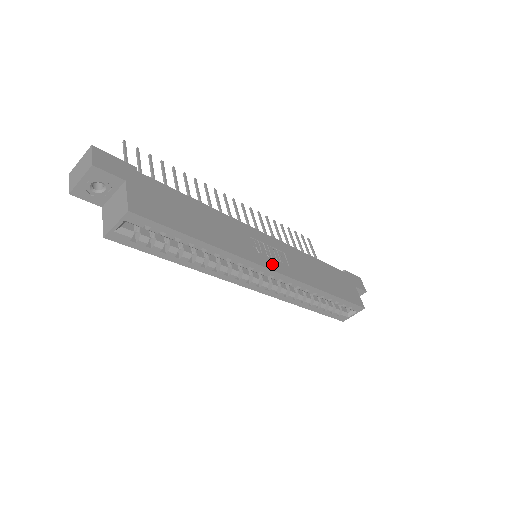
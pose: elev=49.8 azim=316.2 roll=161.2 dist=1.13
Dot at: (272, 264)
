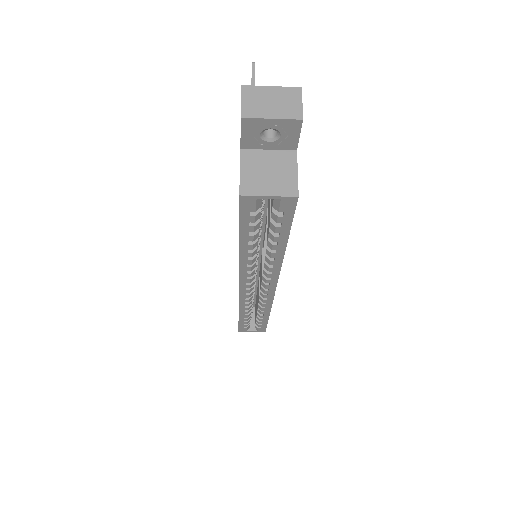
Dot at: occluded
